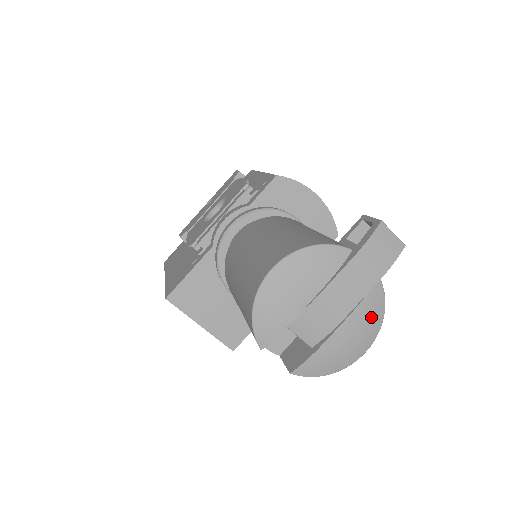
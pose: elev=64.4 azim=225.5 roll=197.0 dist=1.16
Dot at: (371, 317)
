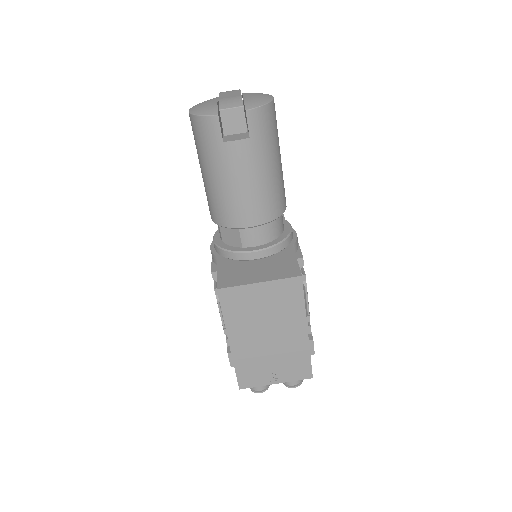
Dot at: (255, 93)
